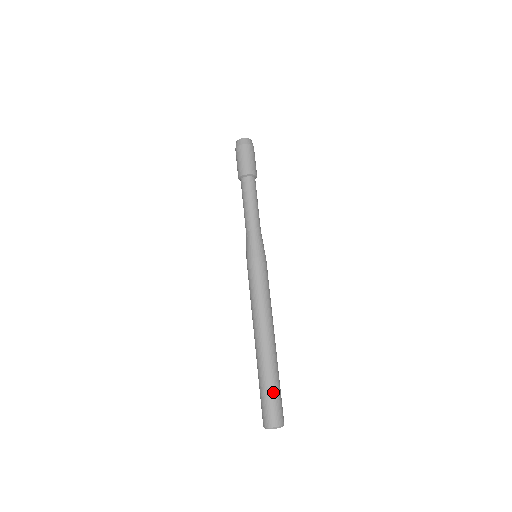
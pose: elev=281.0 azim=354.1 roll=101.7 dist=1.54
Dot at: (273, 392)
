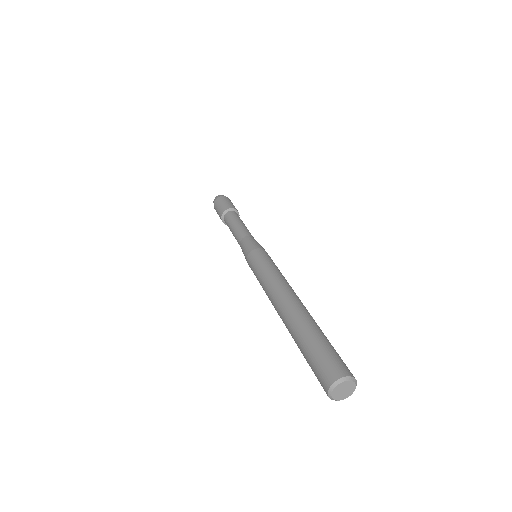
Dot at: (311, 349)
